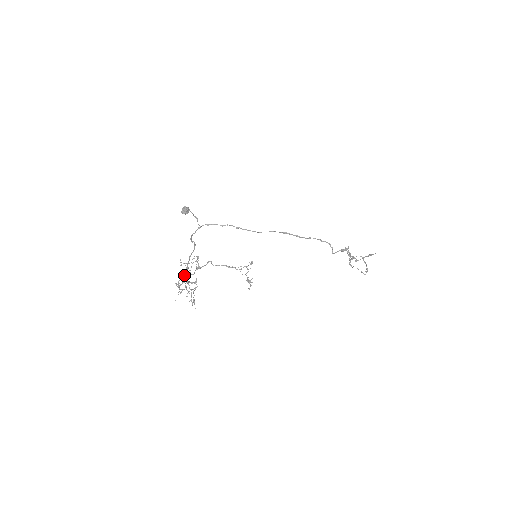
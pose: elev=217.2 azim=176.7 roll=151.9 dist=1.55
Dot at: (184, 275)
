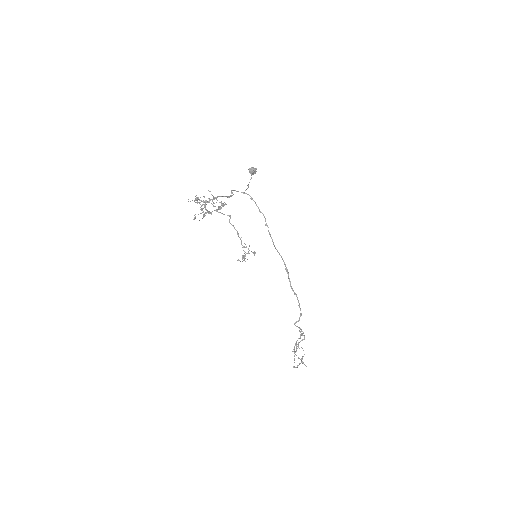
Dot at: (208, 198)
